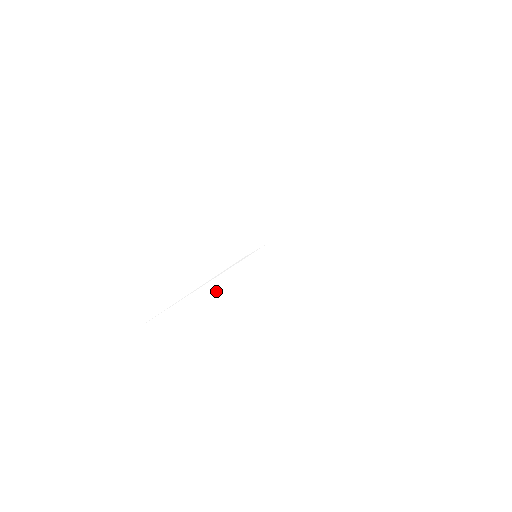
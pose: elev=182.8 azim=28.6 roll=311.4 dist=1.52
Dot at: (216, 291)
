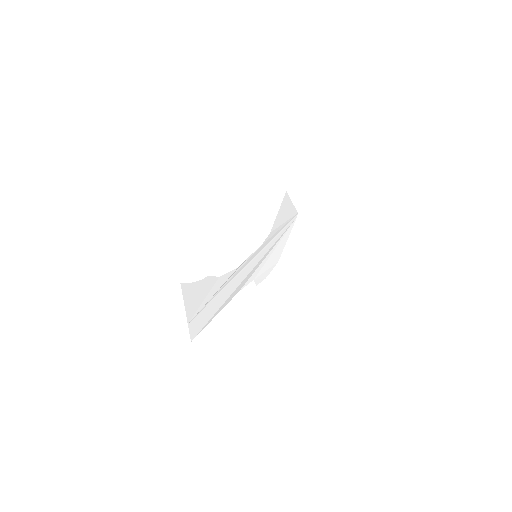
Dot at: (237, 287)
